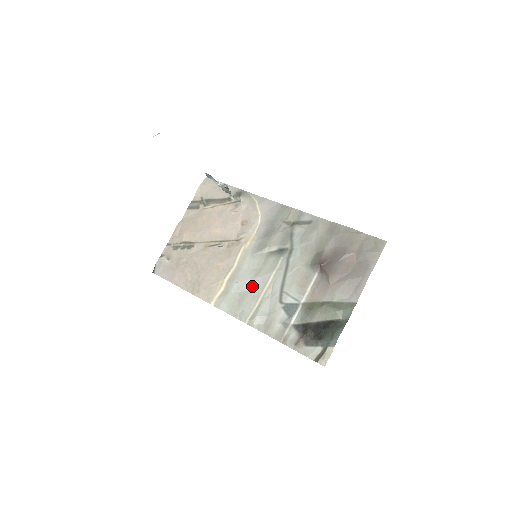
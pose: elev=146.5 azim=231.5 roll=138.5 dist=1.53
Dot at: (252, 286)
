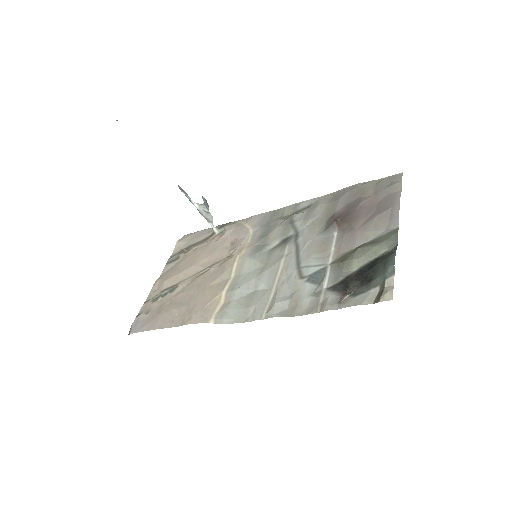
Dot at: (259, 282)
